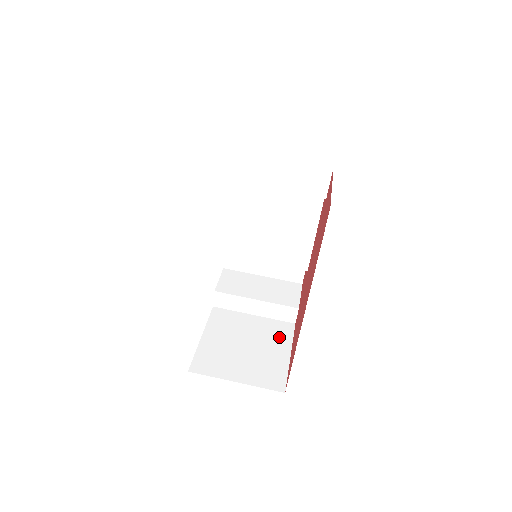
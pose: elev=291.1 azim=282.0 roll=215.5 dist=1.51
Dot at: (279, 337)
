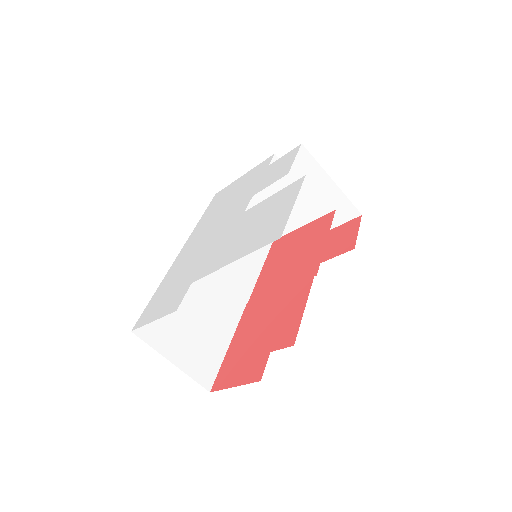
Dot at: occluded
